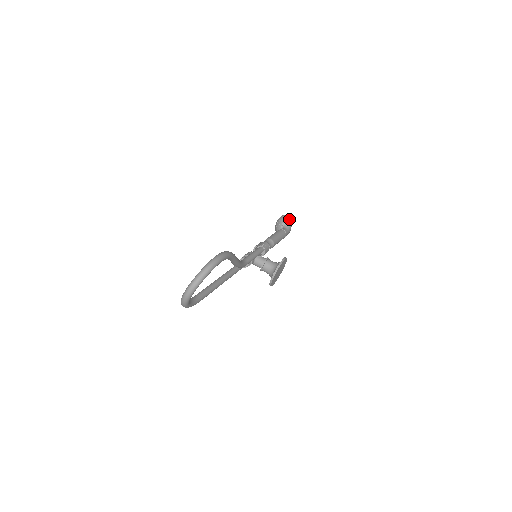
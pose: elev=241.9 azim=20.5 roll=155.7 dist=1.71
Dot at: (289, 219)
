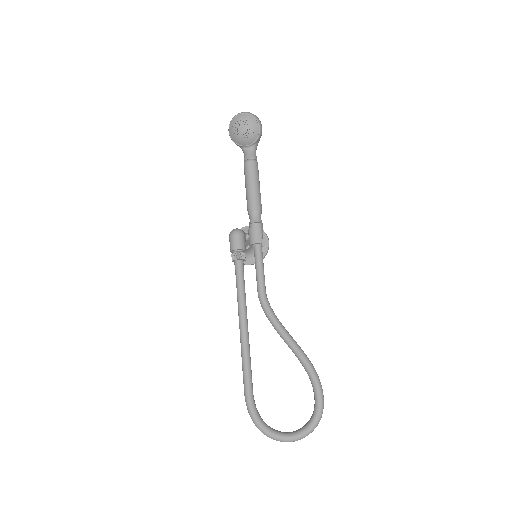
Dot at: occluded
